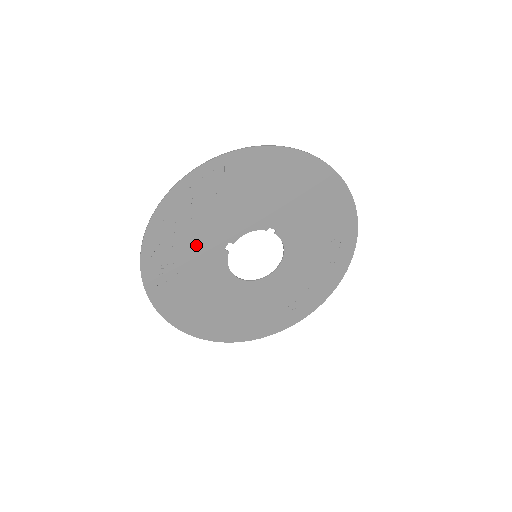
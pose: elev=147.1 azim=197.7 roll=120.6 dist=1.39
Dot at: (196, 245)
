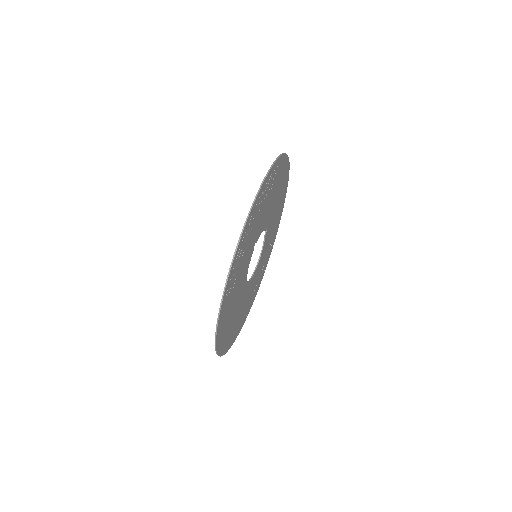
Dot at: (250, 243)
